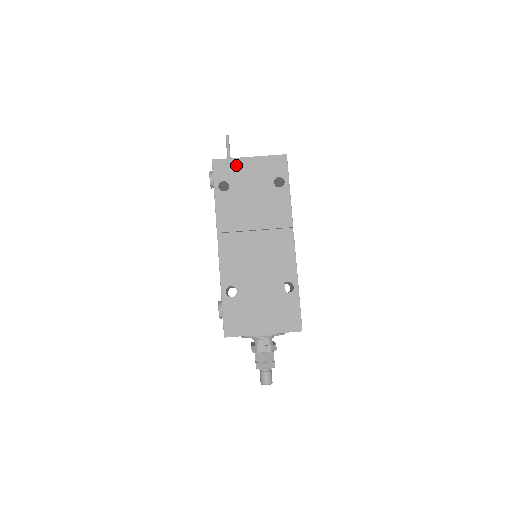
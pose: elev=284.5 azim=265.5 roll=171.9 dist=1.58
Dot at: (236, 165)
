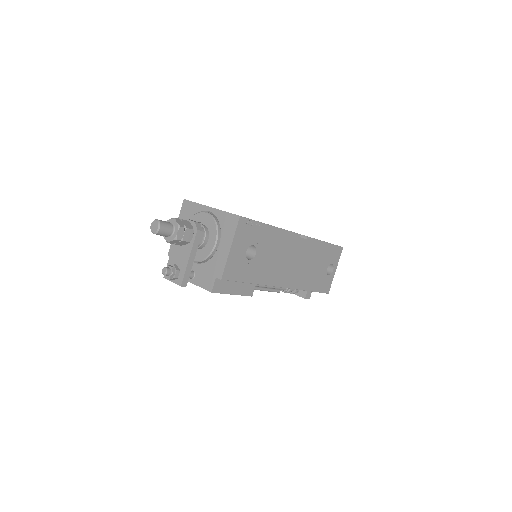
Dot at: occluded
